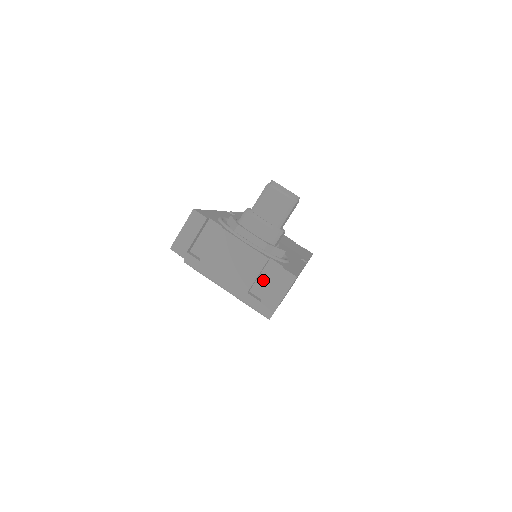
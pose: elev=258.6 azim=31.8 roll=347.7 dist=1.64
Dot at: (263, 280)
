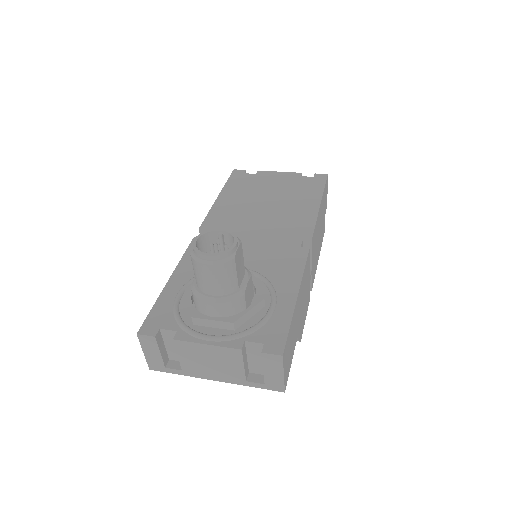
Dot at: (254, 360)
